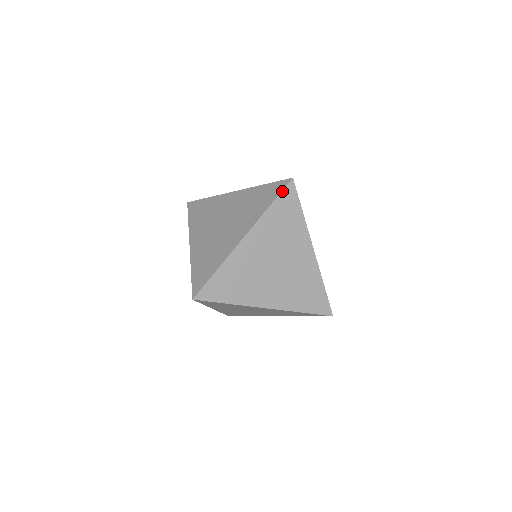
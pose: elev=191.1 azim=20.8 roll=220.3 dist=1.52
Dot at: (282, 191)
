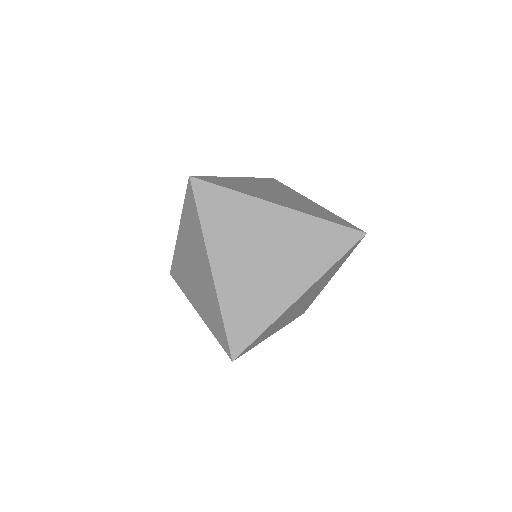
Dot at: (194, 197)
